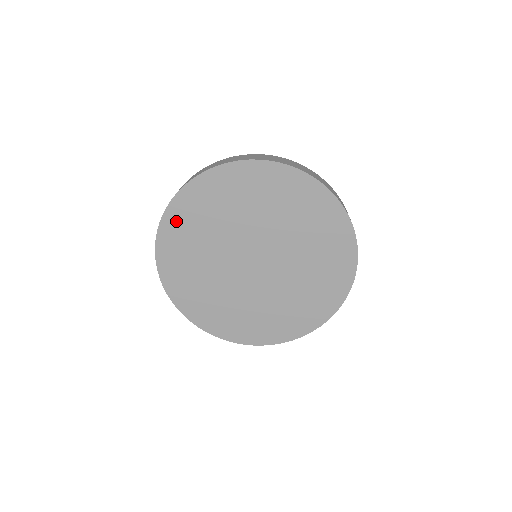
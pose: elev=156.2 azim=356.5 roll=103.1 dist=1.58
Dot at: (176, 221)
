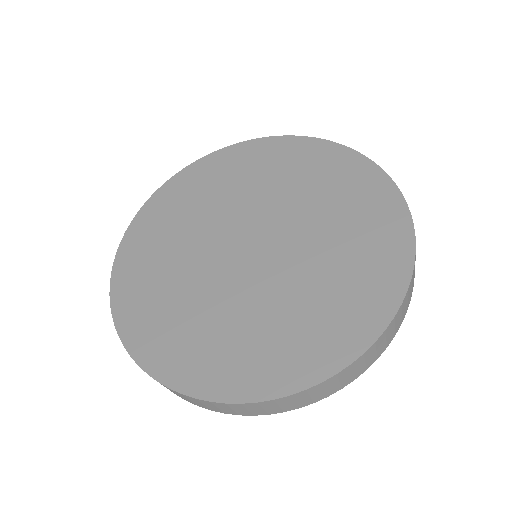
Dot at: (230, 158)
